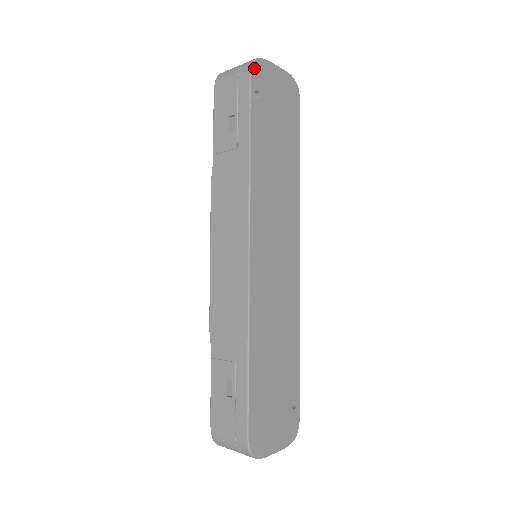
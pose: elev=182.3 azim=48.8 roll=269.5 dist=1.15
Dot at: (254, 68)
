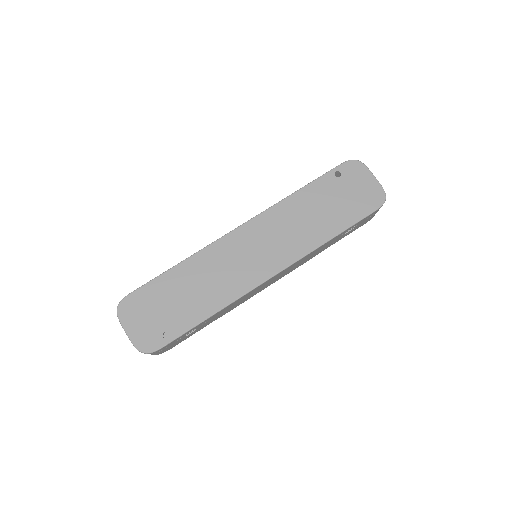
Dot at: (350, 162)
